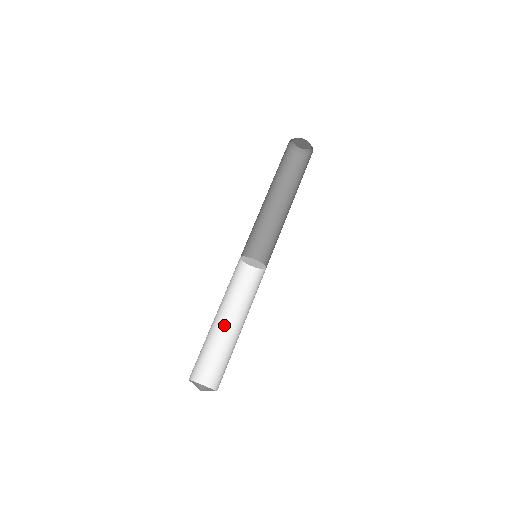
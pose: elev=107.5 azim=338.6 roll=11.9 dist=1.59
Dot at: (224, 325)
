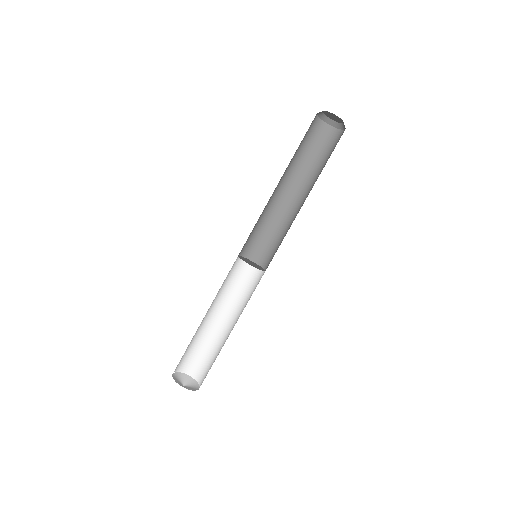
Dot at: (212, 319)
